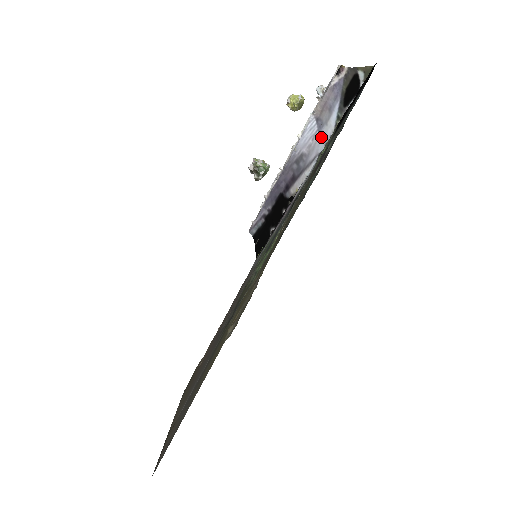
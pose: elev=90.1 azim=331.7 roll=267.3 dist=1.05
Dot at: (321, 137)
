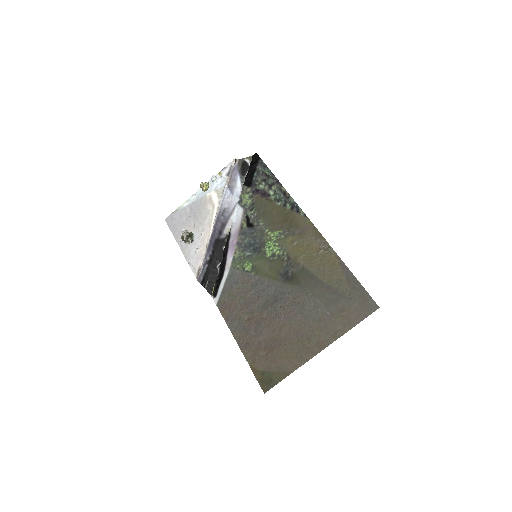
Dot at: (235, 195)
